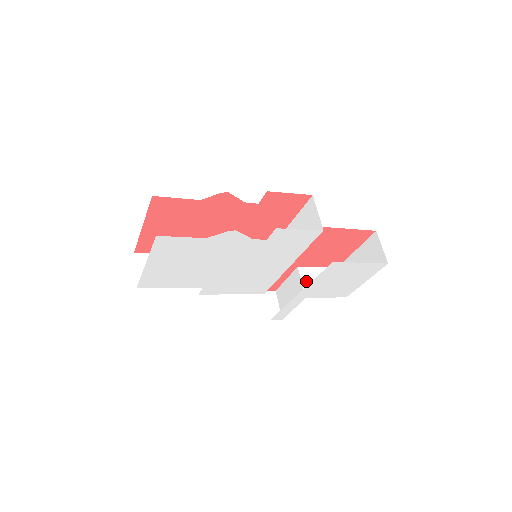
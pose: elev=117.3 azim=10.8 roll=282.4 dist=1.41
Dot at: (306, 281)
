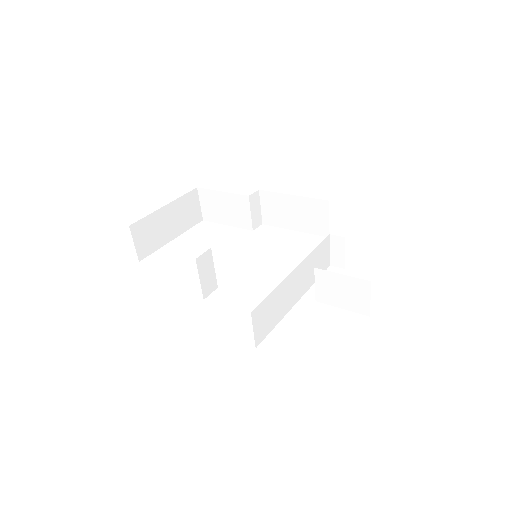
Dot at: (321, 285)
